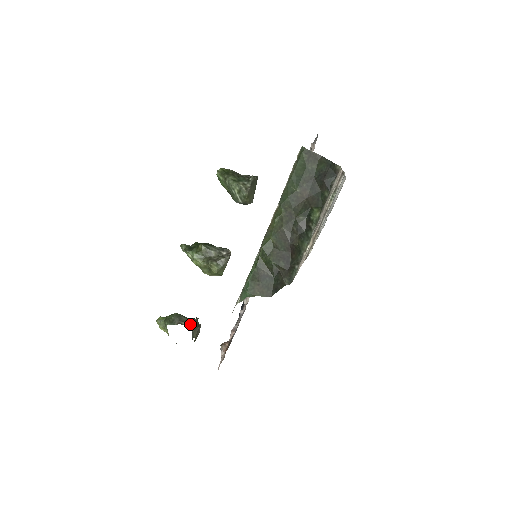
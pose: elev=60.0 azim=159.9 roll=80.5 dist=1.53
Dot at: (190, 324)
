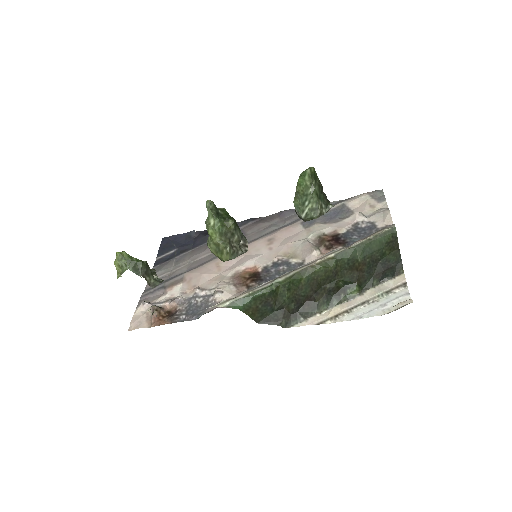
Dot at: (154, 284)
